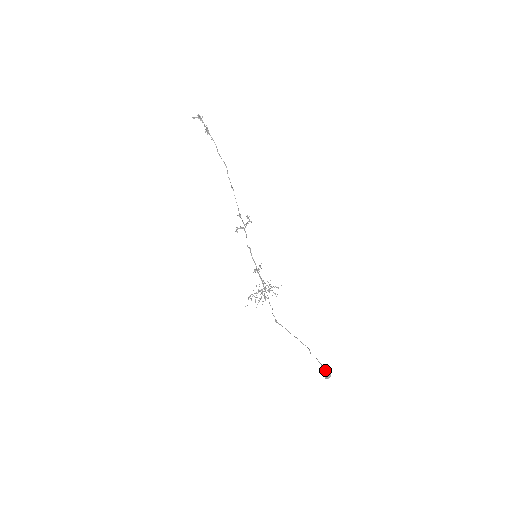
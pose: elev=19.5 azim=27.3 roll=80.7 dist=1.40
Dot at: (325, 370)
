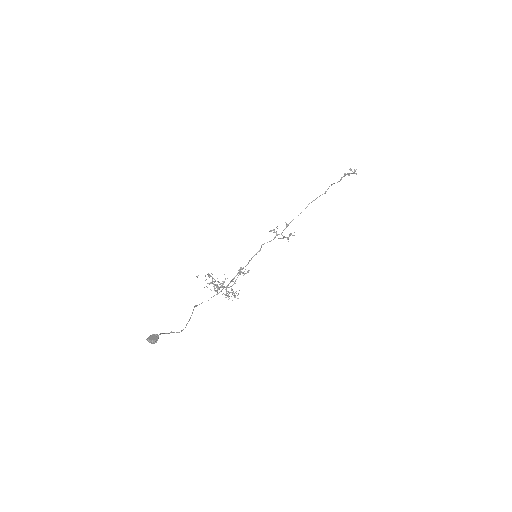
Dot at: occluded
